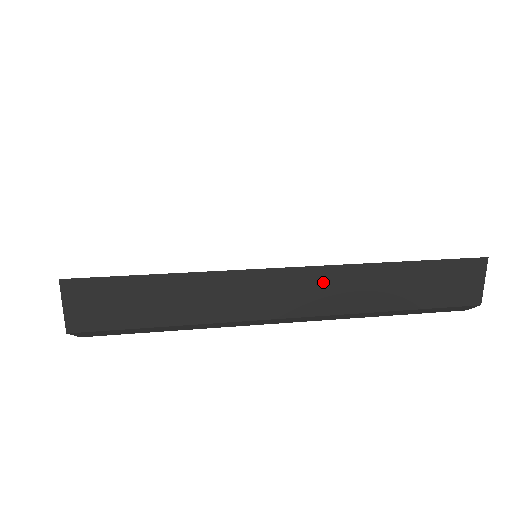
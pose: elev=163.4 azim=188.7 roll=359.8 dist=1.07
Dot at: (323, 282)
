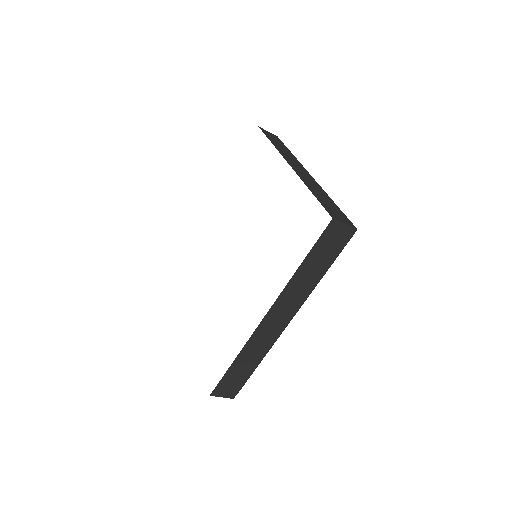
Dot at: (283, 304)
